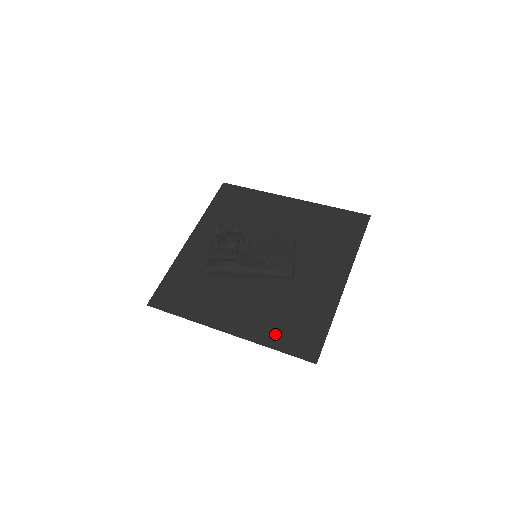
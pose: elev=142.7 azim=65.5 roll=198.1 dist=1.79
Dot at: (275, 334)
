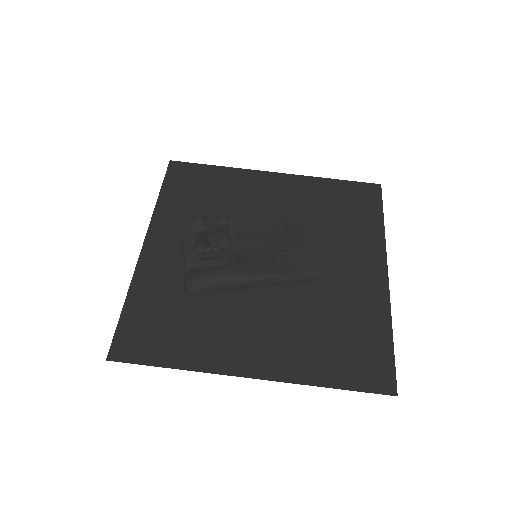
Dot at: (324, 364)
